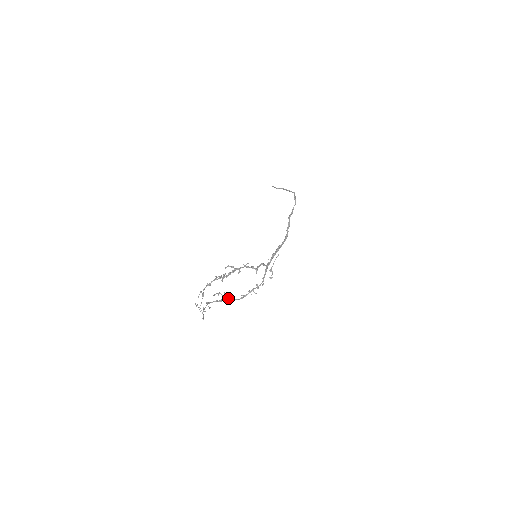
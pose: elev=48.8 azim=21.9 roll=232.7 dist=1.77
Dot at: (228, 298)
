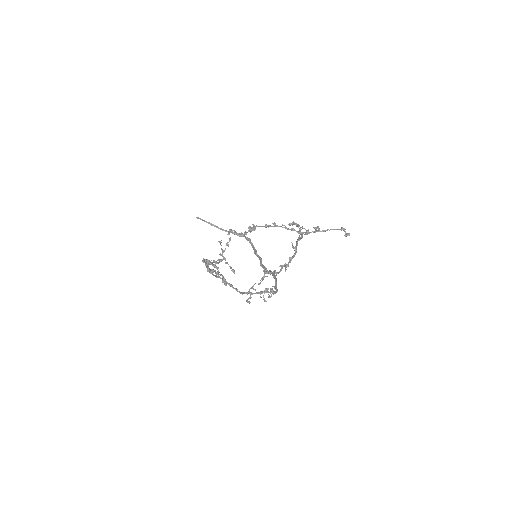
Dot at: (225, 280)
